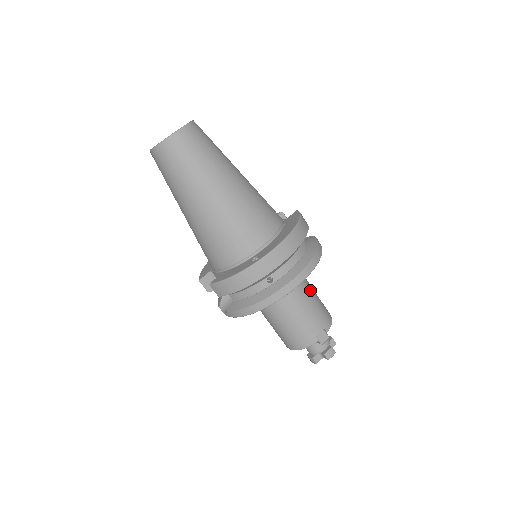
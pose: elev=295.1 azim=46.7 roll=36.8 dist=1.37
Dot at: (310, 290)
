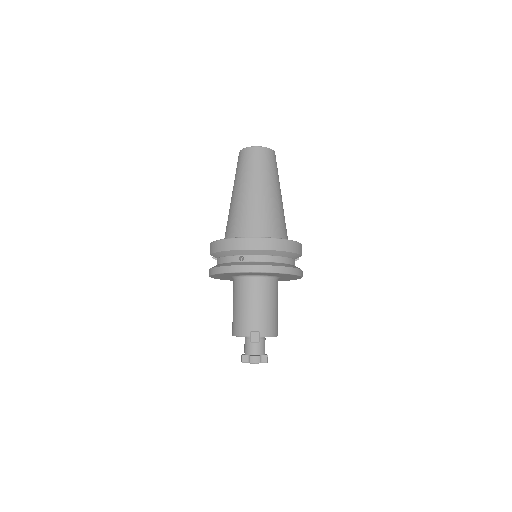
Dot at: (271, 300)
